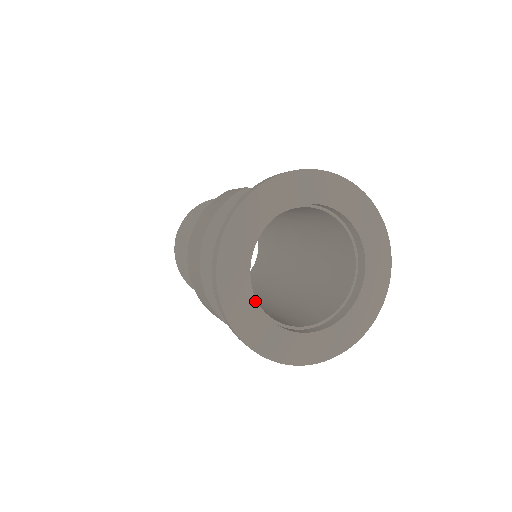
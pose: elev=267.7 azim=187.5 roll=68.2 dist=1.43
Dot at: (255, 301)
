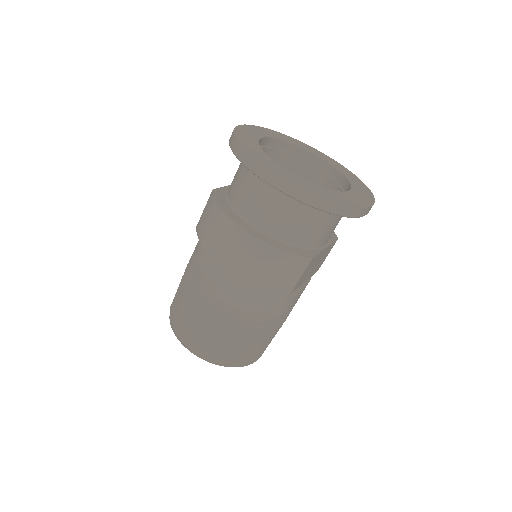
Dot at: (314, 184)
